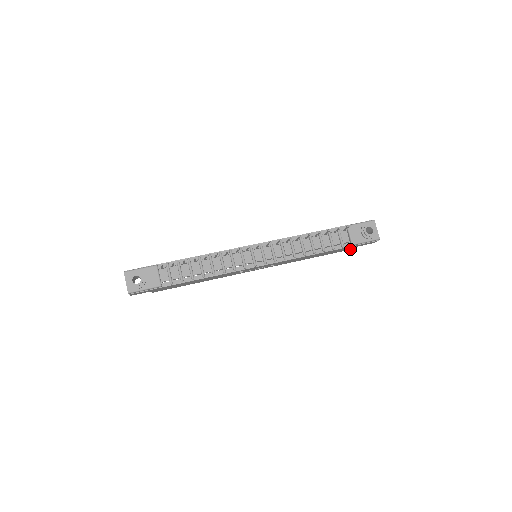
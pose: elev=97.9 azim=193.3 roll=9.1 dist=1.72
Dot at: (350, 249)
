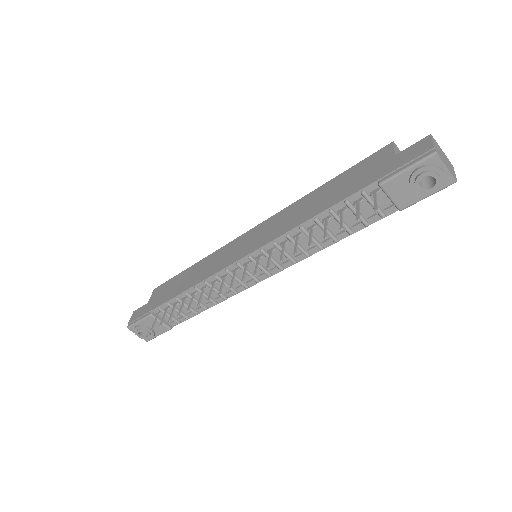
Dot at: occluded
